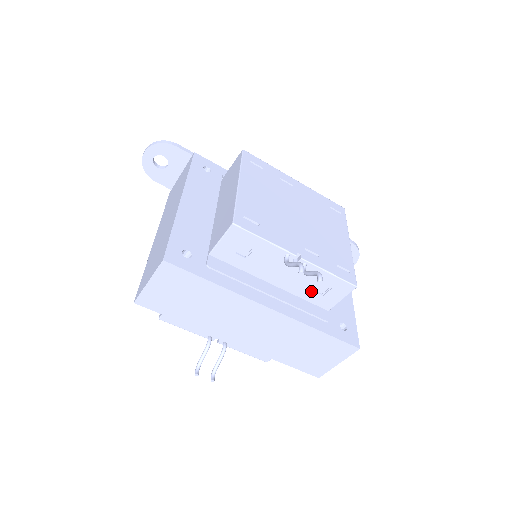
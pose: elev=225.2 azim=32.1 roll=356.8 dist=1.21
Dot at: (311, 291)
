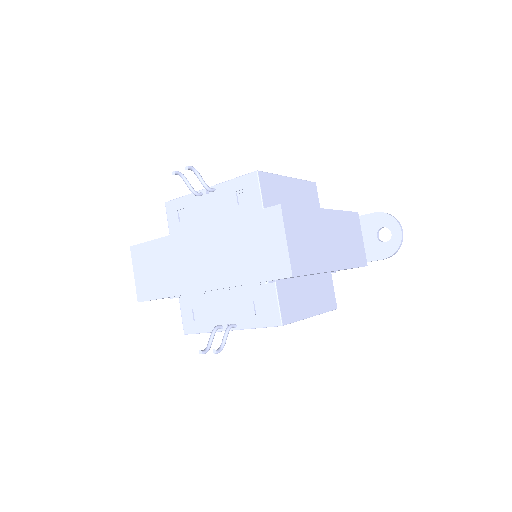
Dot at: (237, 207)
